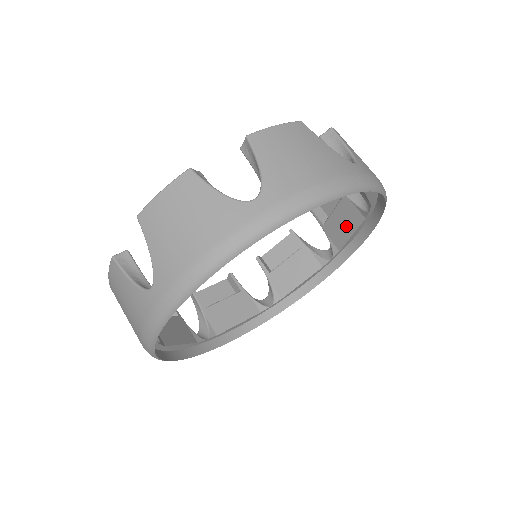
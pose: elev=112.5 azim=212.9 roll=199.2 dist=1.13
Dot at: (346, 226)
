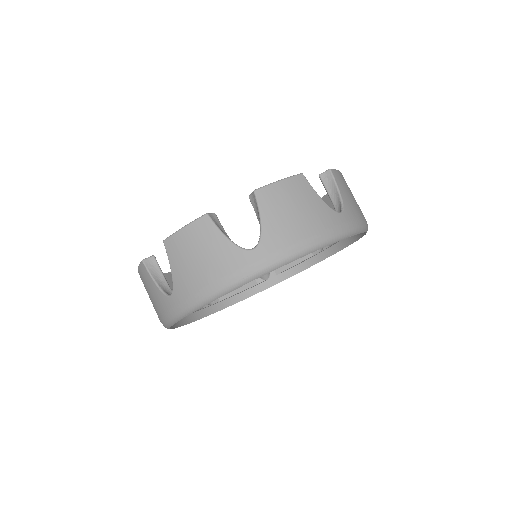
Dot at: occluded
